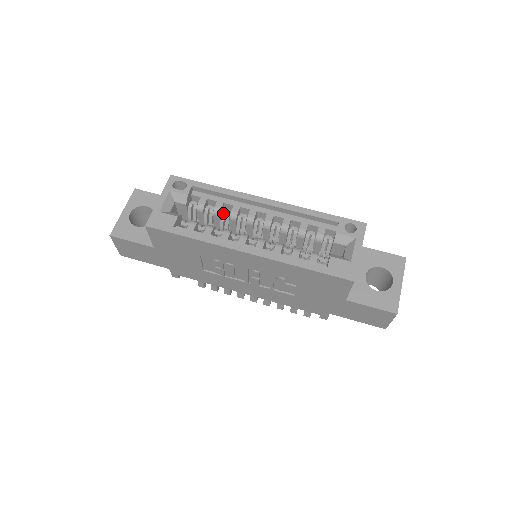
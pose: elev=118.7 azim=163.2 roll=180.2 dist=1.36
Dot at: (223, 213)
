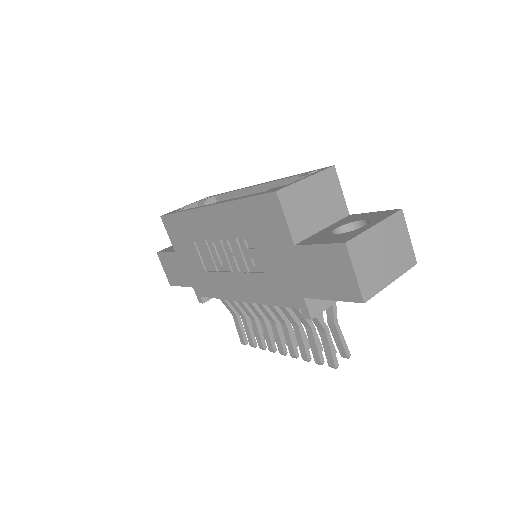
Dot at: occluded
